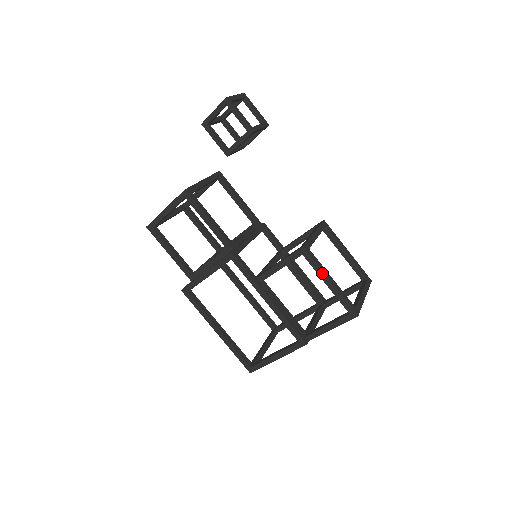
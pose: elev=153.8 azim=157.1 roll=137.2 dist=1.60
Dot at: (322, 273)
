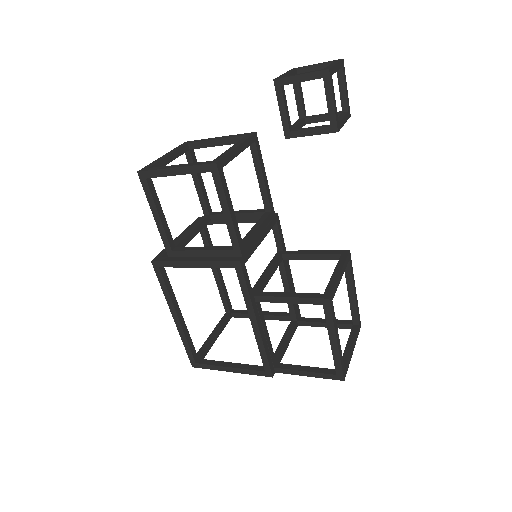
Dot at: (333, 331)
